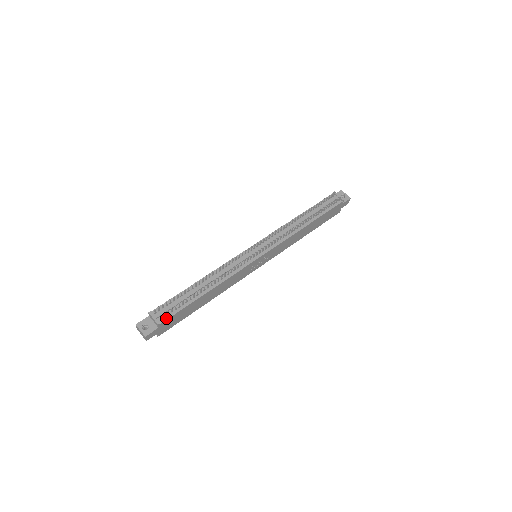
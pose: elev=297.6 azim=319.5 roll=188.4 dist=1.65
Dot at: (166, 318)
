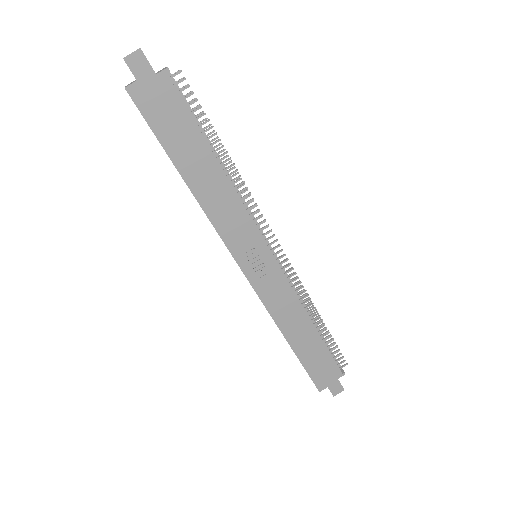
Dot at: (175, 86)
